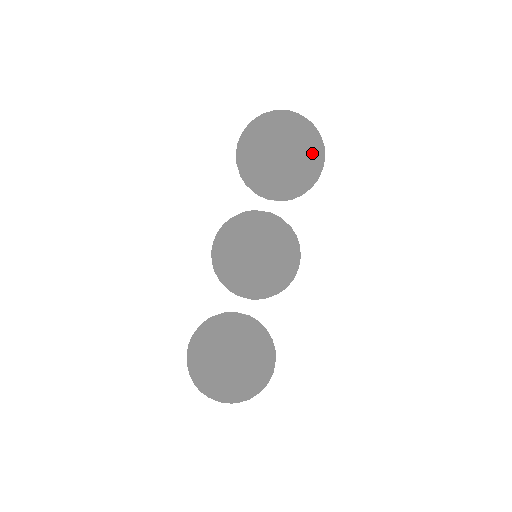
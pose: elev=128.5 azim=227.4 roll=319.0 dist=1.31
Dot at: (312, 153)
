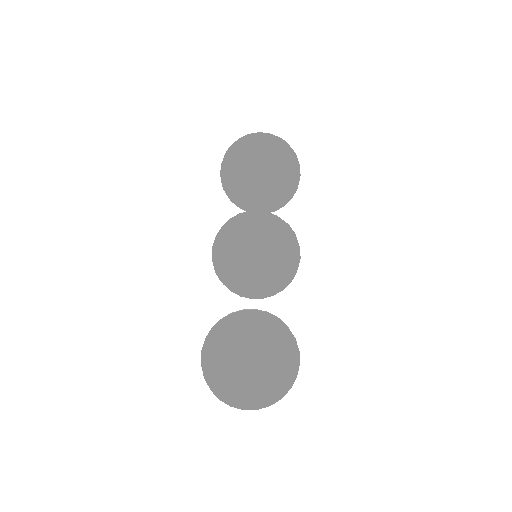
Dot at: (296, 161)
